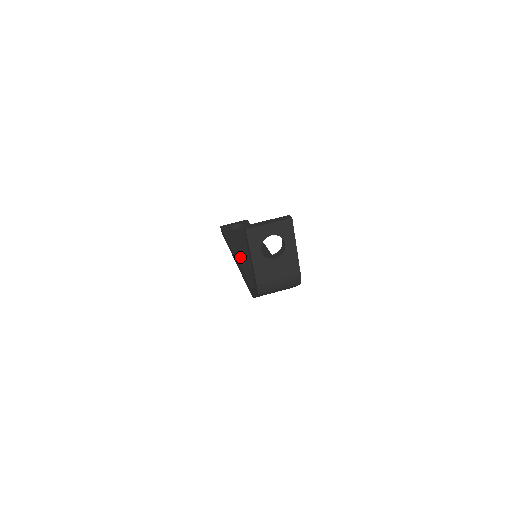
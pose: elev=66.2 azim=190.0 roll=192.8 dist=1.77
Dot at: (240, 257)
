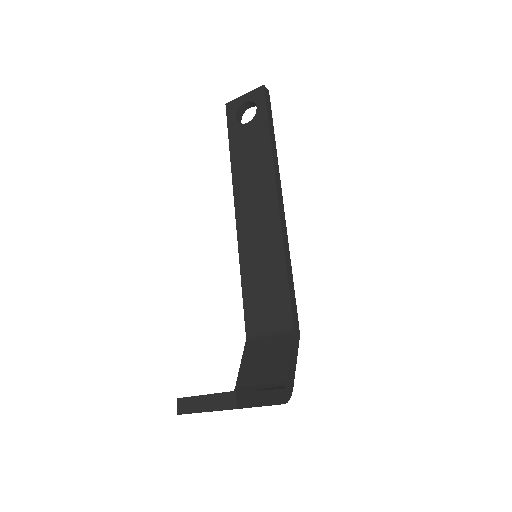
Dot at: (242, 232)
